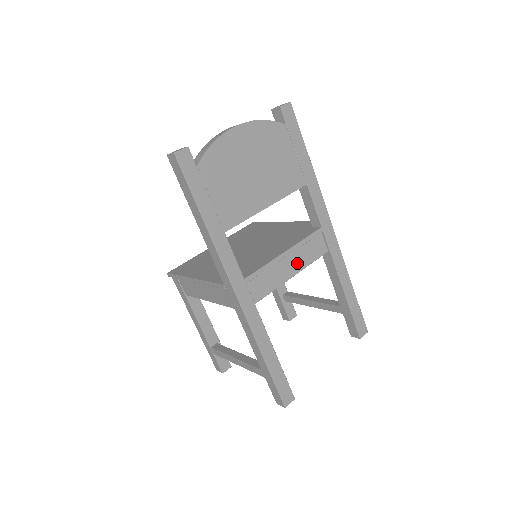
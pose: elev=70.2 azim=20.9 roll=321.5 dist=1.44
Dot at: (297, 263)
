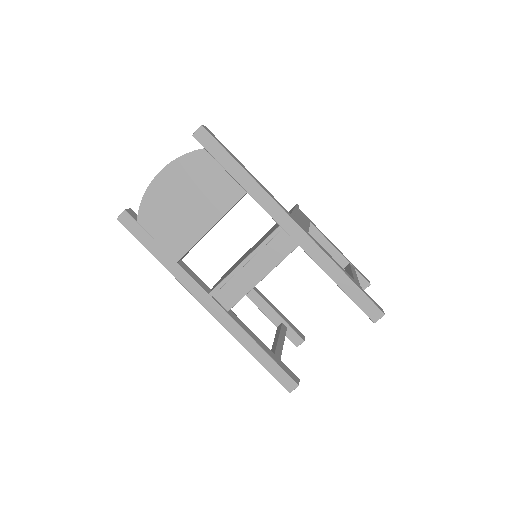
Dot at: (263, 266)
